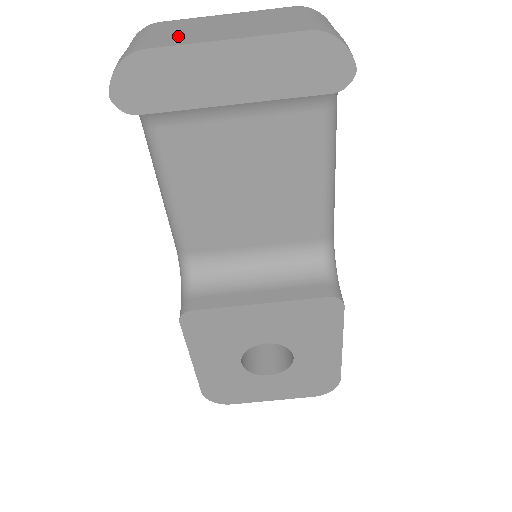
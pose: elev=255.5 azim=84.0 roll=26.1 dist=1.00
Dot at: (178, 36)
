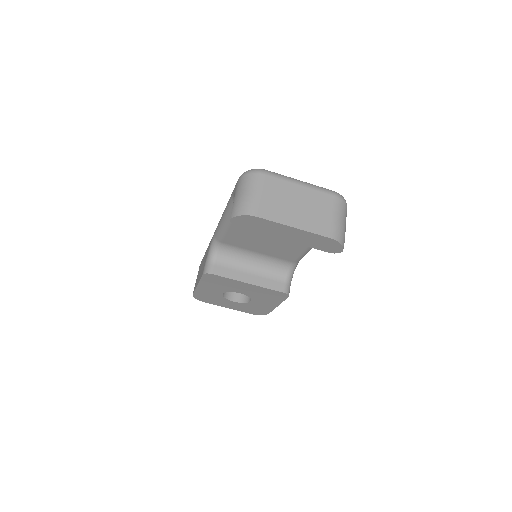
Dot at: (274, 207)
